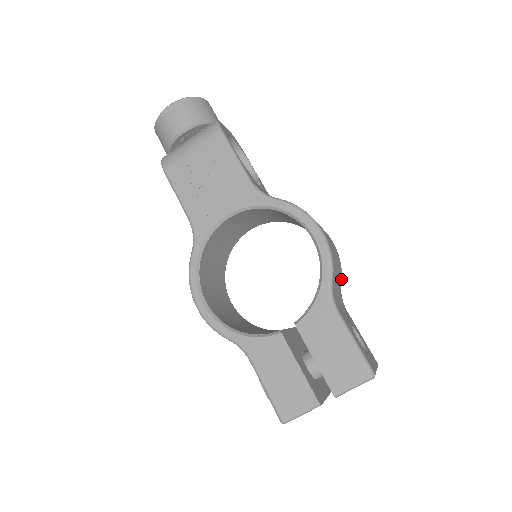
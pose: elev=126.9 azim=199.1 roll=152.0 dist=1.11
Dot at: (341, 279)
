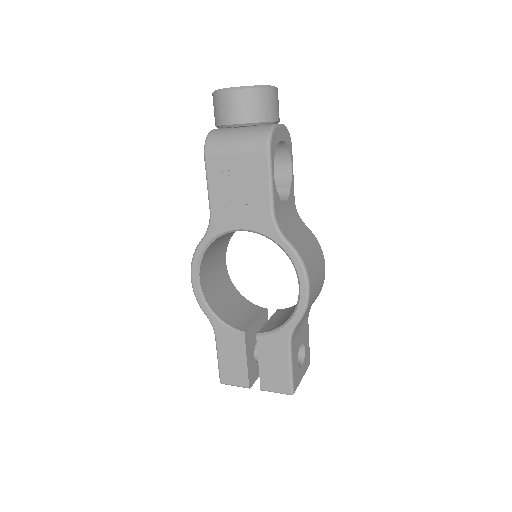
Dot at: occluded
